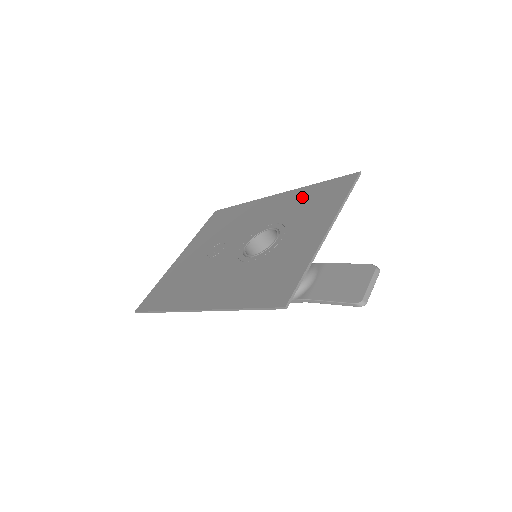
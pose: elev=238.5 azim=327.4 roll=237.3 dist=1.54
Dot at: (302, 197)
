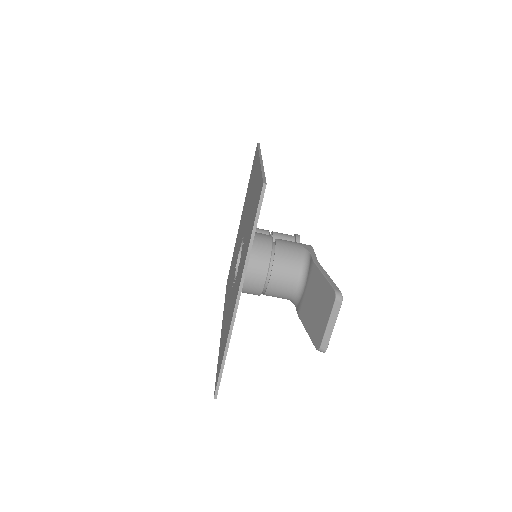
Dot at: (254, 194)
